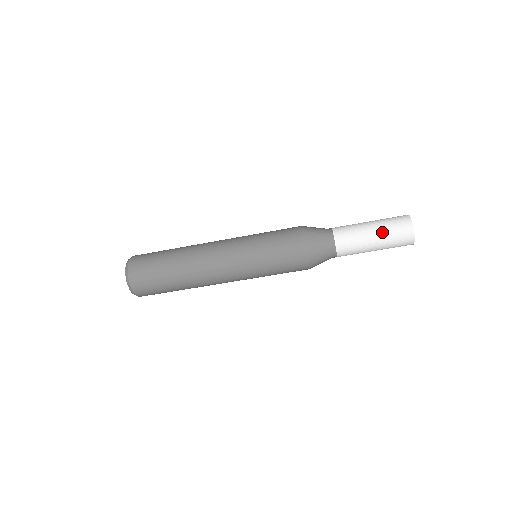
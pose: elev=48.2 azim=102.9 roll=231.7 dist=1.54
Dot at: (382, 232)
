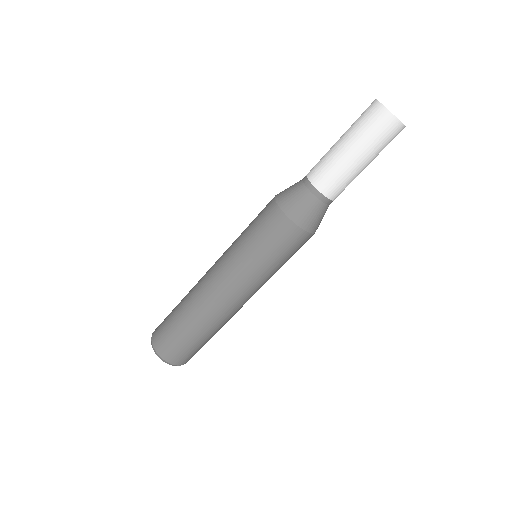
Dot at: (356, 140)
